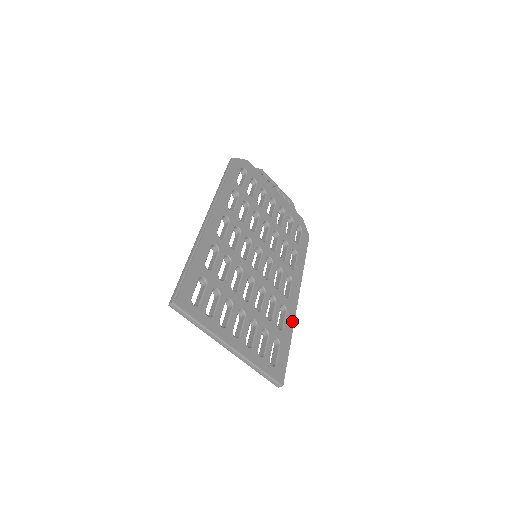
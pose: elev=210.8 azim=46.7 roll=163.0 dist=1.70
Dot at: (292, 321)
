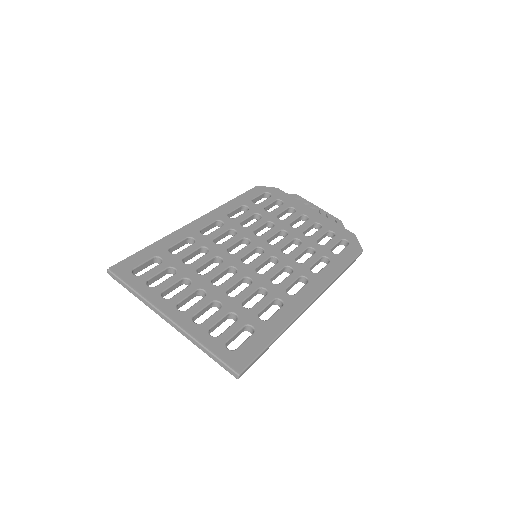
Dot at: (290, 316)
